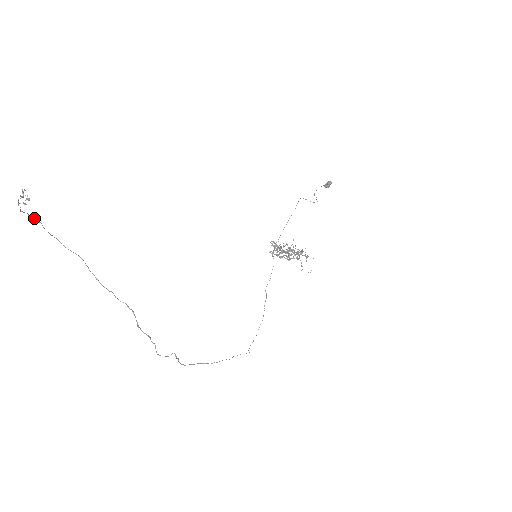
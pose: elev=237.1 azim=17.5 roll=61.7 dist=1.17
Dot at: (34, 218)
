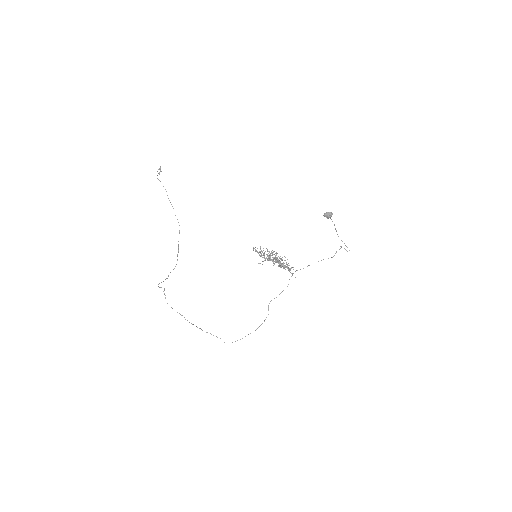
Dot at: occluded
